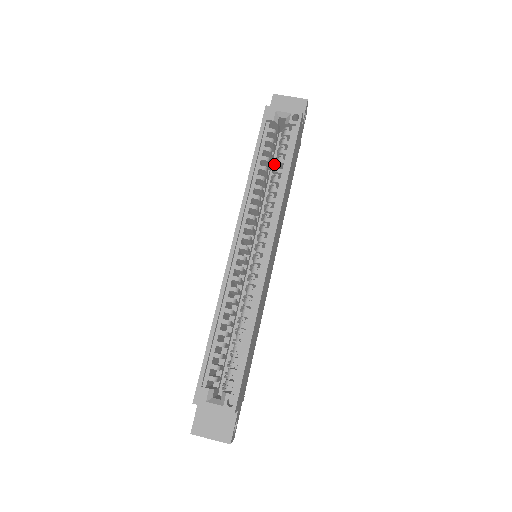
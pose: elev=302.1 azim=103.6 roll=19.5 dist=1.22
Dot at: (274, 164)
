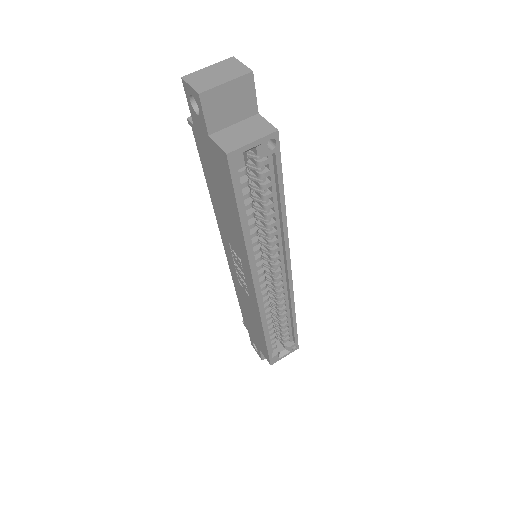
Dot at: occluded
